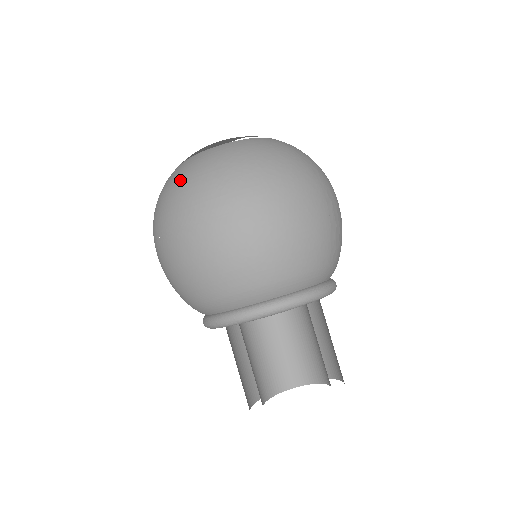
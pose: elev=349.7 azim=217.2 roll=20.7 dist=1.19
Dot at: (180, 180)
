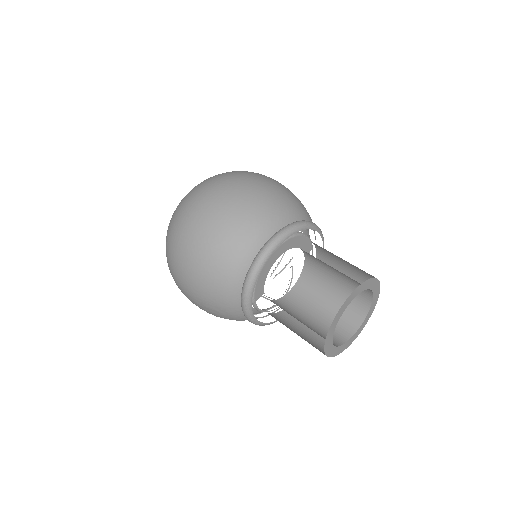
Dot at: (203, 181)
